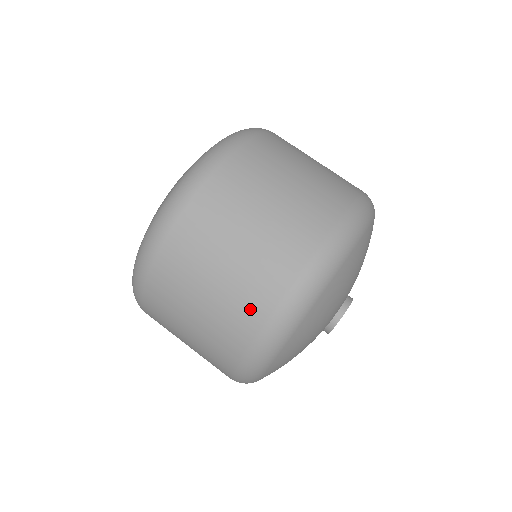
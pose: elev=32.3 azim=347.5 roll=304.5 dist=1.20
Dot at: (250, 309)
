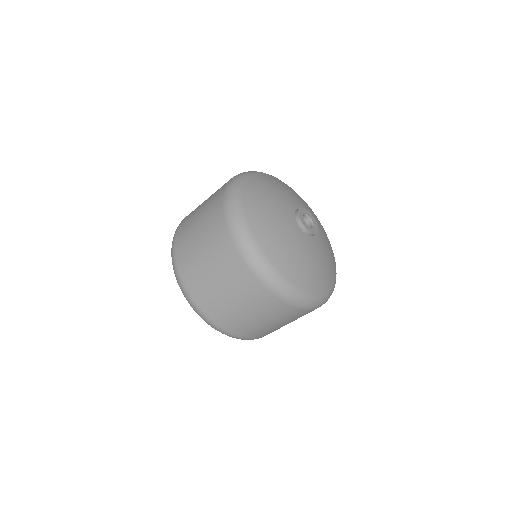
Dot at: (225, 248)
